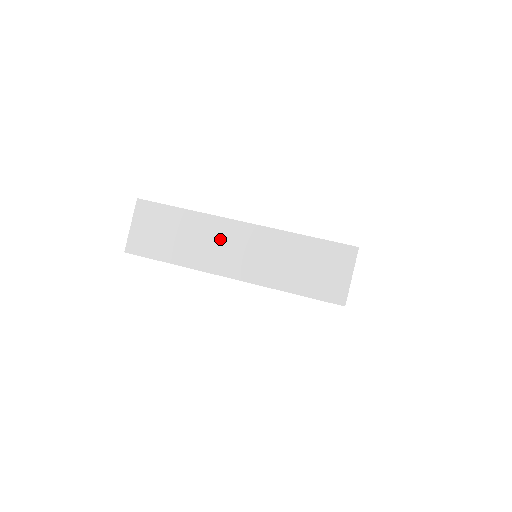
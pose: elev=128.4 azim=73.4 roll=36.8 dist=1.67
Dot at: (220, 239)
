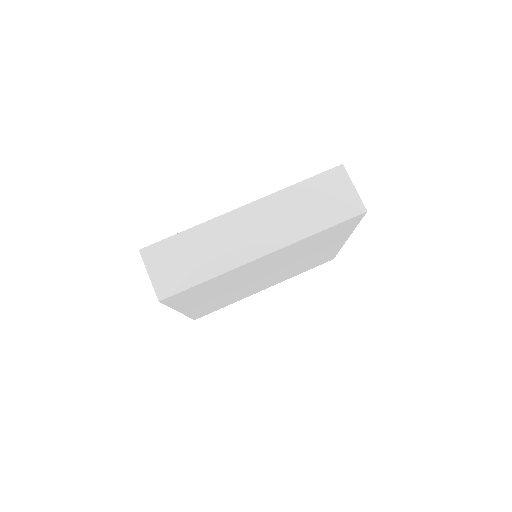
Dot at: (234, 232)
